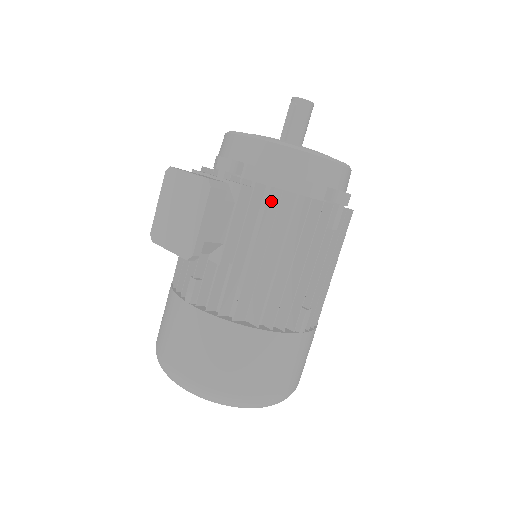
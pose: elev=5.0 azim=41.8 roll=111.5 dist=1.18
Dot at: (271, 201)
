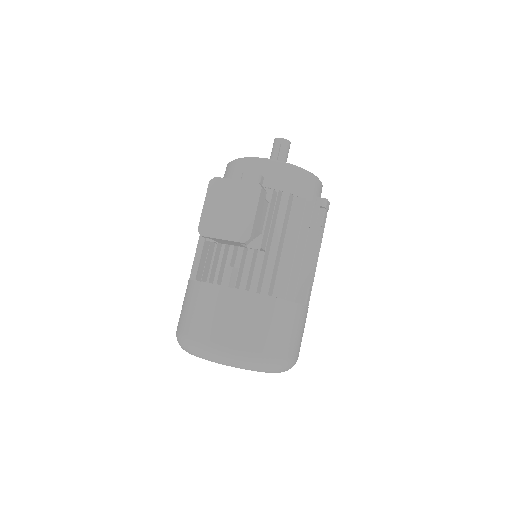
Dot at: (289, 203)
